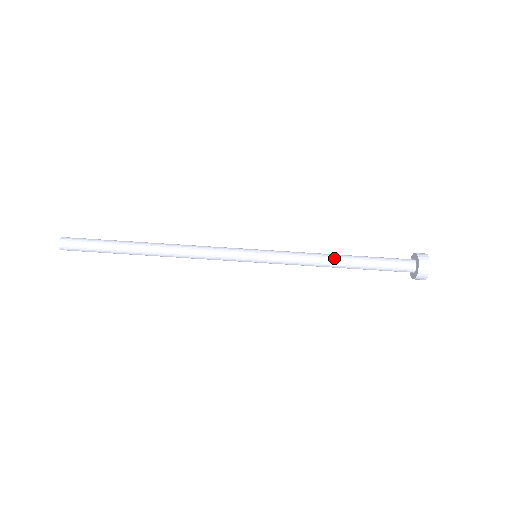
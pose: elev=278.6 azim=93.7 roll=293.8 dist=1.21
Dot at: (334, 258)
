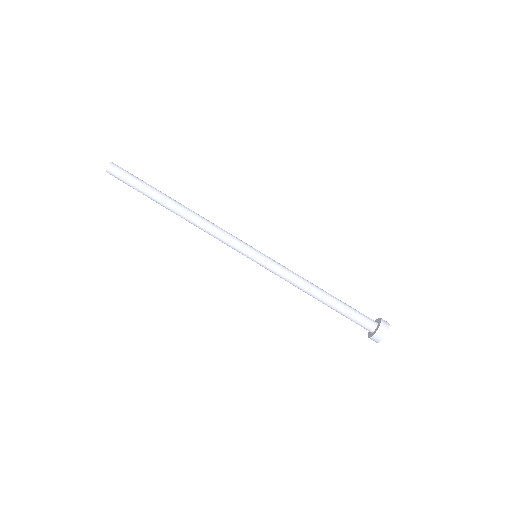
Dot at: (316, 288)
